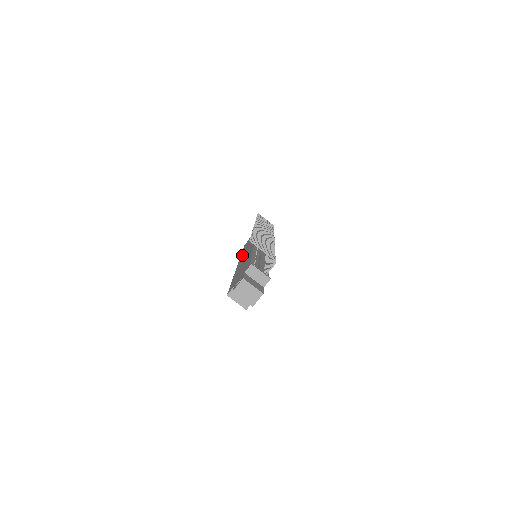
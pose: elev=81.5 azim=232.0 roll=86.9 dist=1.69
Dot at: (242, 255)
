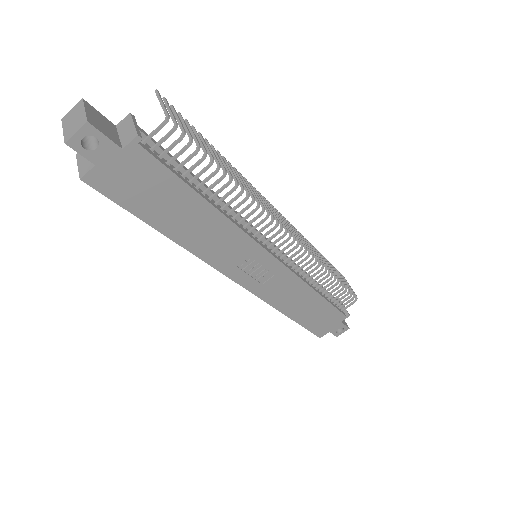
Dot at: occluded
